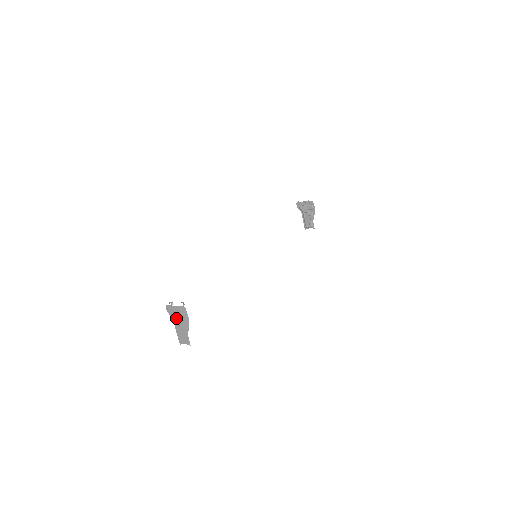
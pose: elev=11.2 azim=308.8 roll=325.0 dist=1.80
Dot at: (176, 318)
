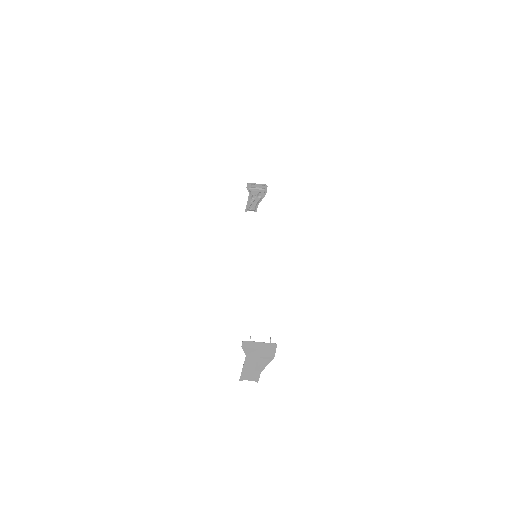
Dot at: (253, 355)
